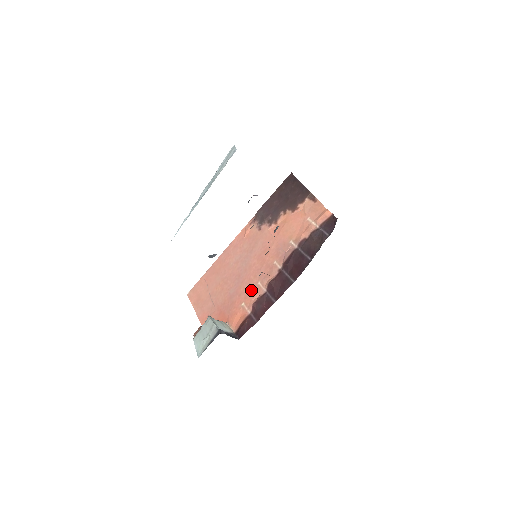
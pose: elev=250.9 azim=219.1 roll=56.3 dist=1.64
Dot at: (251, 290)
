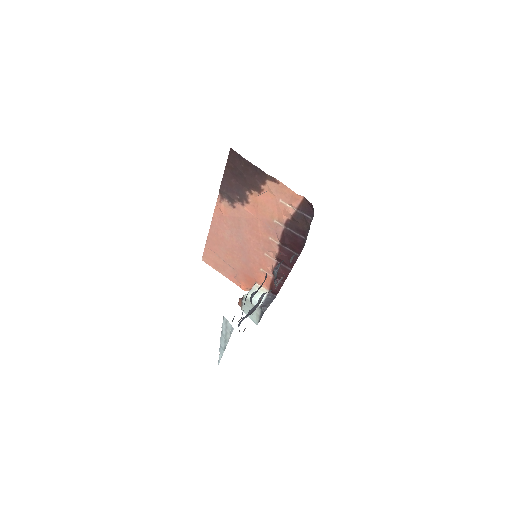
Dot at: (262, 260)
